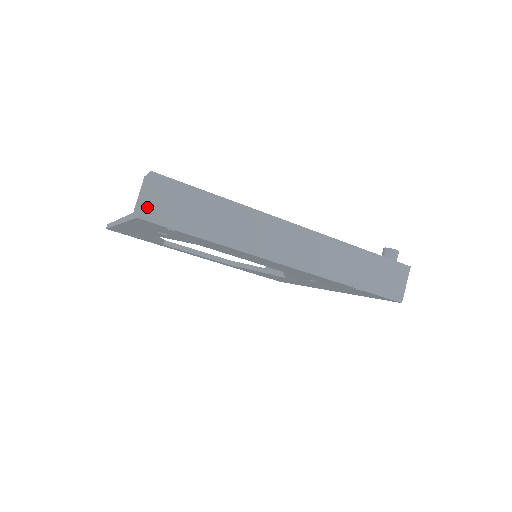
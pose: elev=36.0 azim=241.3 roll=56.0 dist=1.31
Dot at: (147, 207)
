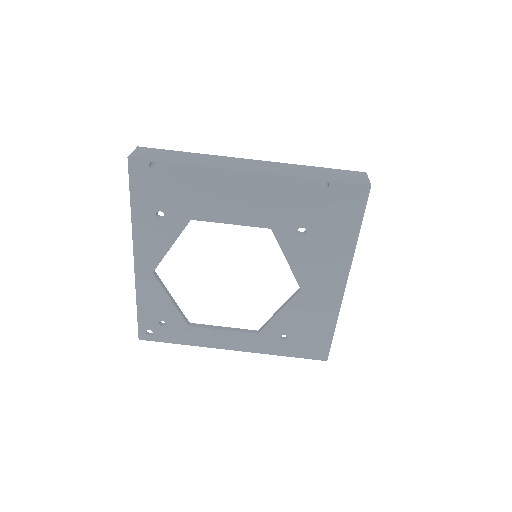
Dot at: (135, 155)
